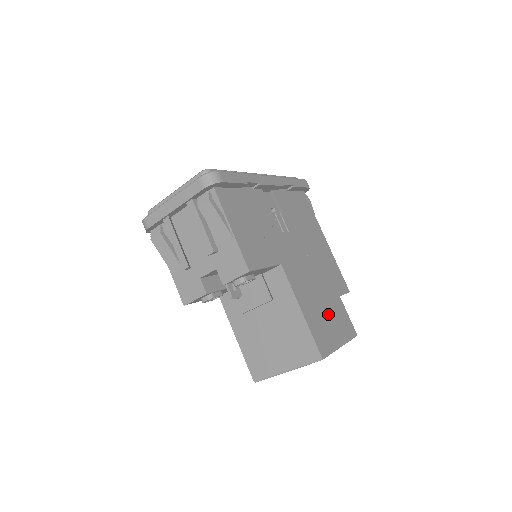
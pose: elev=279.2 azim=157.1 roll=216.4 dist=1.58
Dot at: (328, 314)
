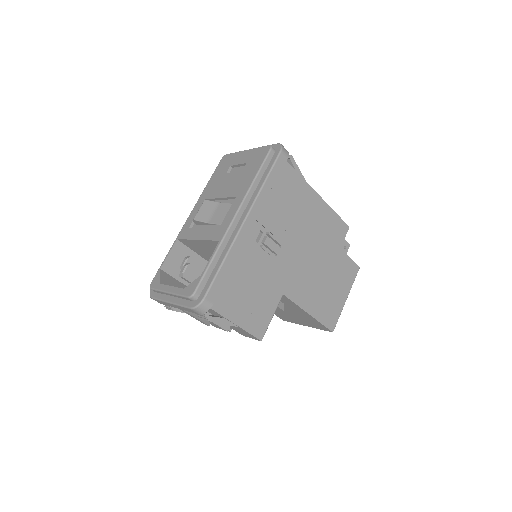
Dot at: (332, 284)
